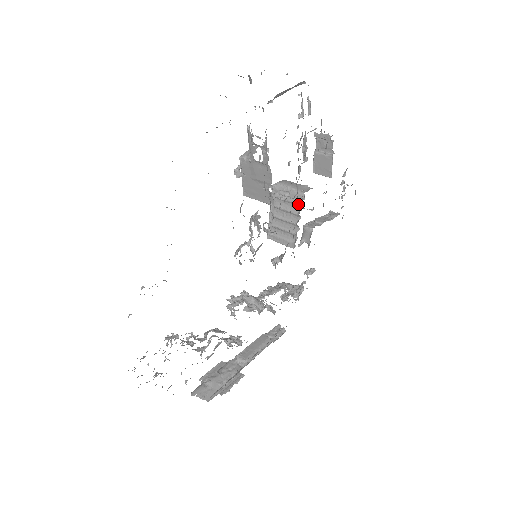
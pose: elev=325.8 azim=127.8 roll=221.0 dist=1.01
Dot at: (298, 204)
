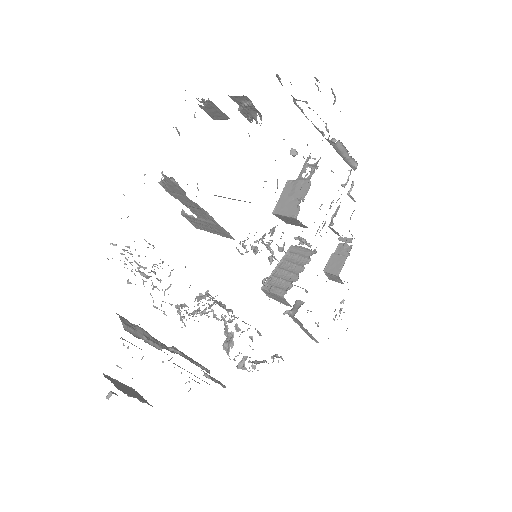
Dot at: (307, 258)
